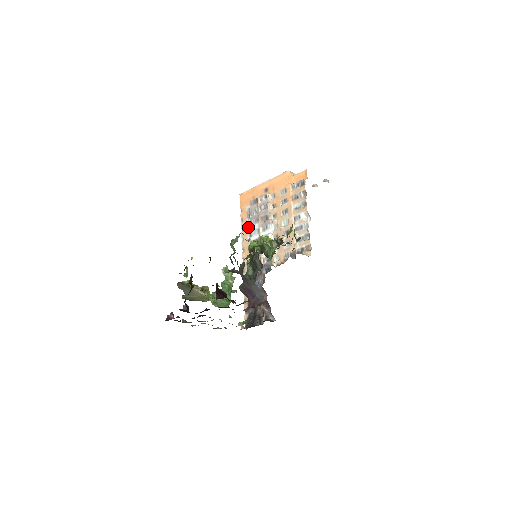
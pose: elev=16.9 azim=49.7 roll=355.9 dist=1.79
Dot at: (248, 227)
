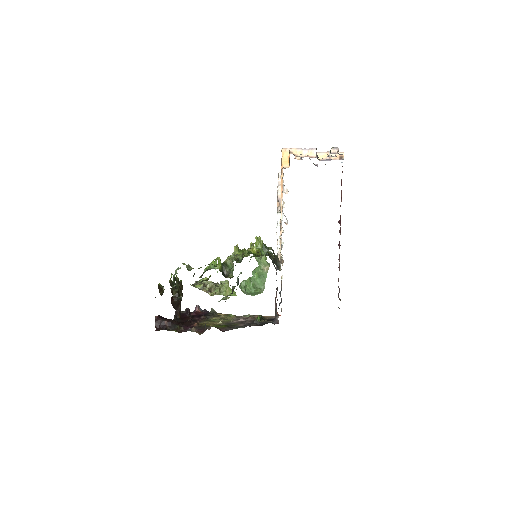
Dot at: (283, 205)
